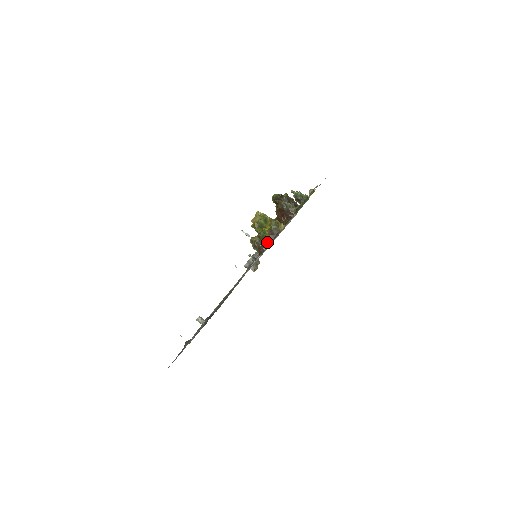
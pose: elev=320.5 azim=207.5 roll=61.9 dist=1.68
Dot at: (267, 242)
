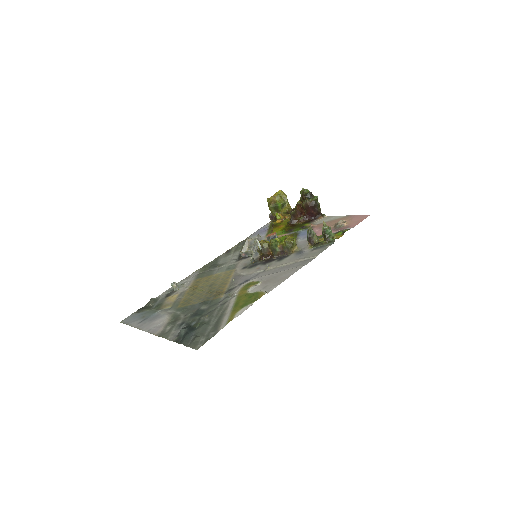
Dot at: (273, 254)
